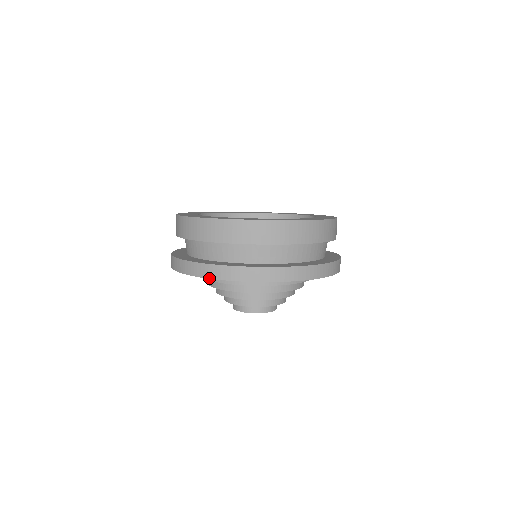
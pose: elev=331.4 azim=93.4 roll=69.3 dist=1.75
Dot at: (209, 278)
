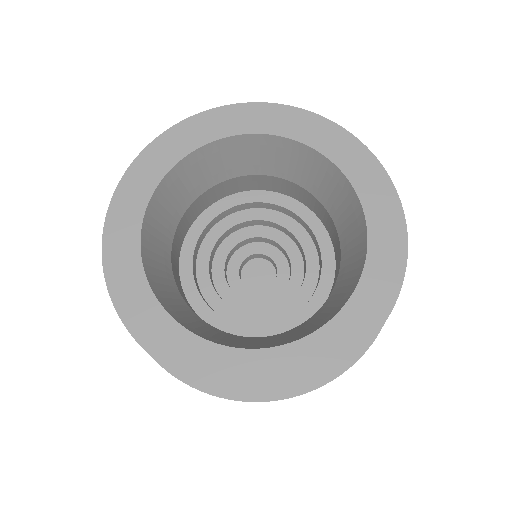
Dot at: occluded
